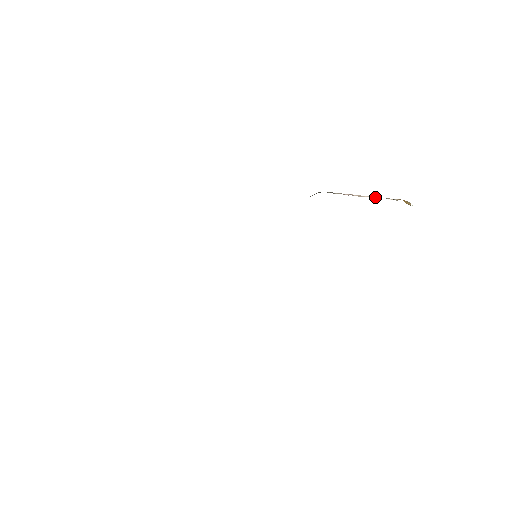
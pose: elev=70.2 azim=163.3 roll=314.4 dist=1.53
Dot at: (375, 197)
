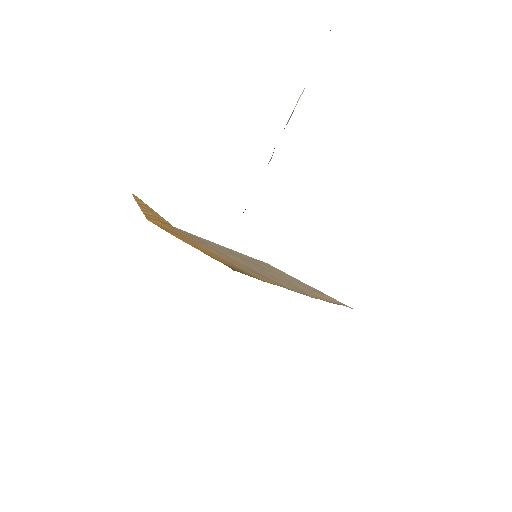
Dot at: occluded
